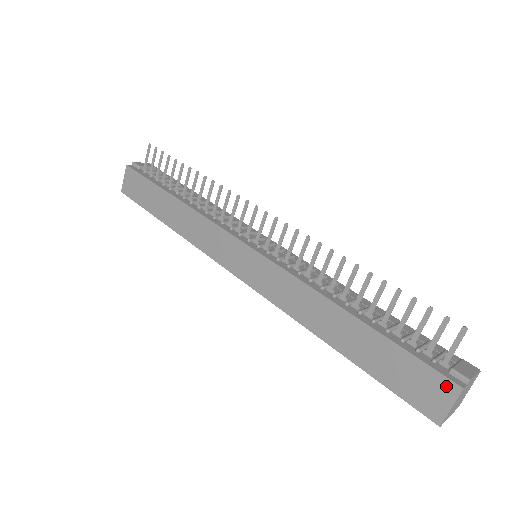
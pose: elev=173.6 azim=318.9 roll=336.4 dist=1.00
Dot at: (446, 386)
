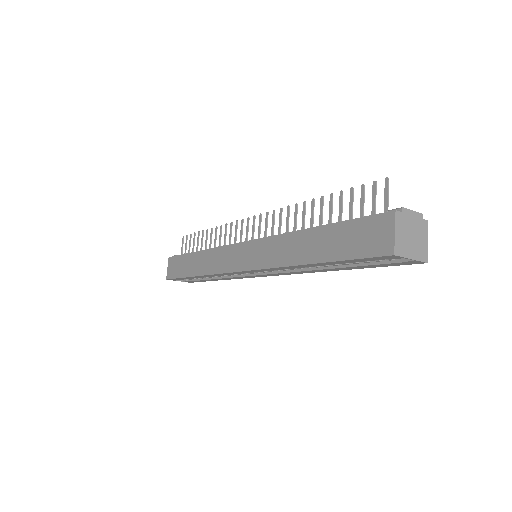
Dot at: (385, 219)
